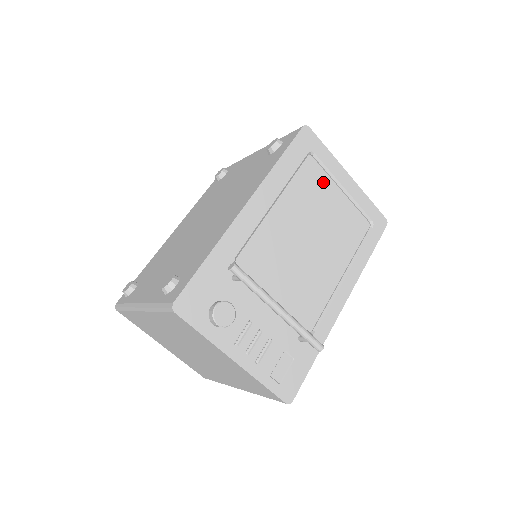
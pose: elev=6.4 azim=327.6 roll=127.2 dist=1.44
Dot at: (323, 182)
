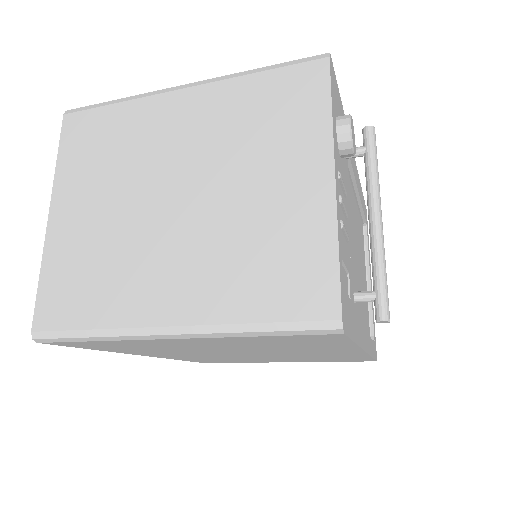
Dot at: occluded
